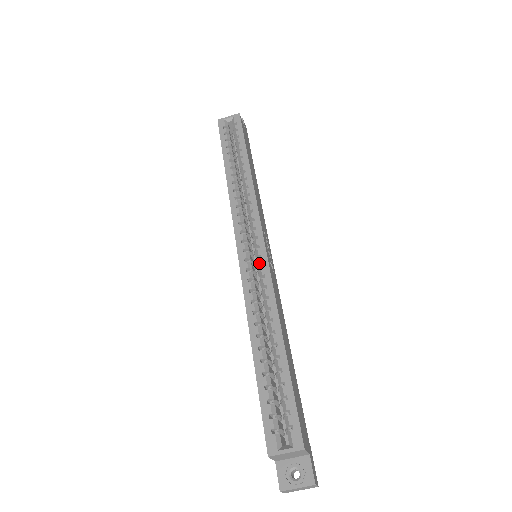
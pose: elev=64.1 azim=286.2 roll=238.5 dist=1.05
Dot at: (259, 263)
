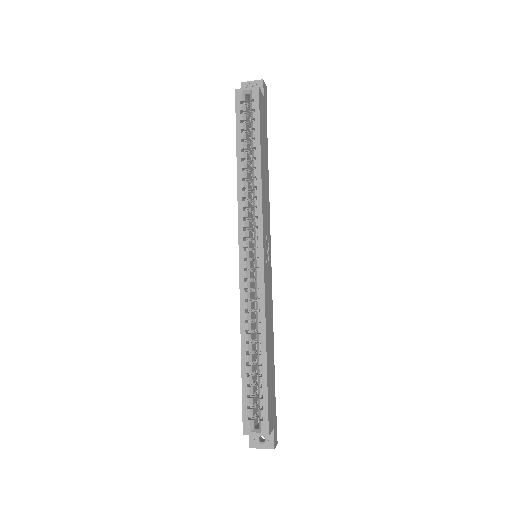
Dot at: (256, 275)
